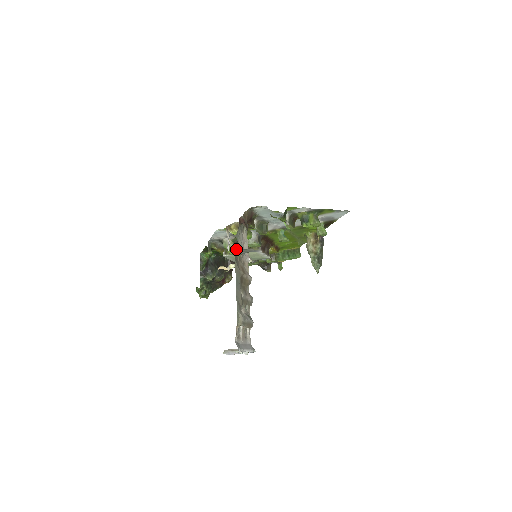
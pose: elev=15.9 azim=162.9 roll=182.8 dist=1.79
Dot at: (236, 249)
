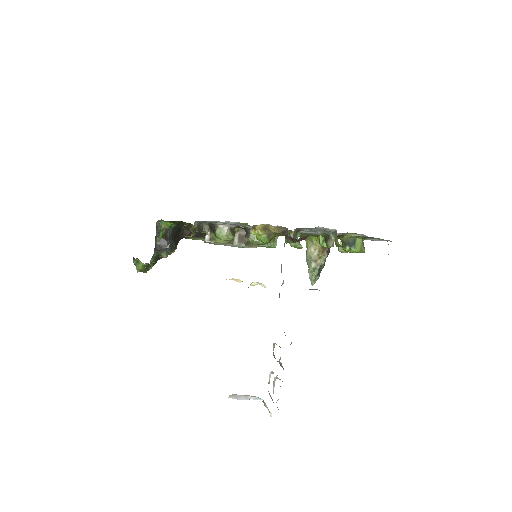
Dot at: occluded
